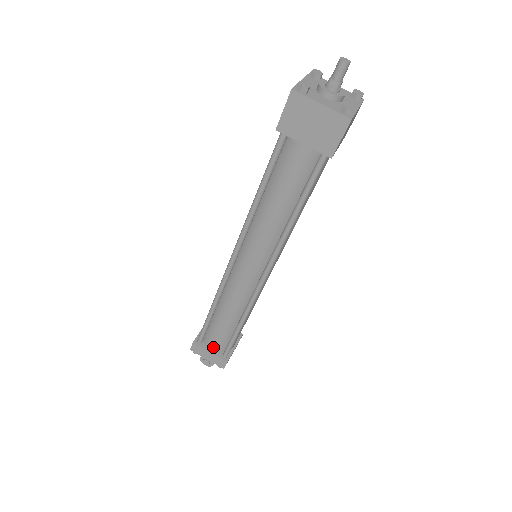
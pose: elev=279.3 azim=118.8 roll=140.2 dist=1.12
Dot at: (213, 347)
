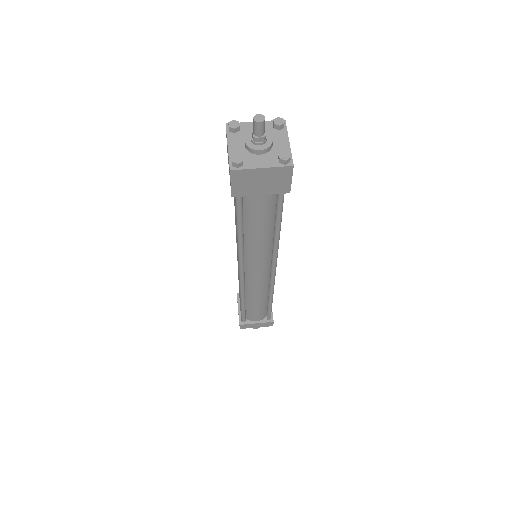
Dot at: (257, 319)
